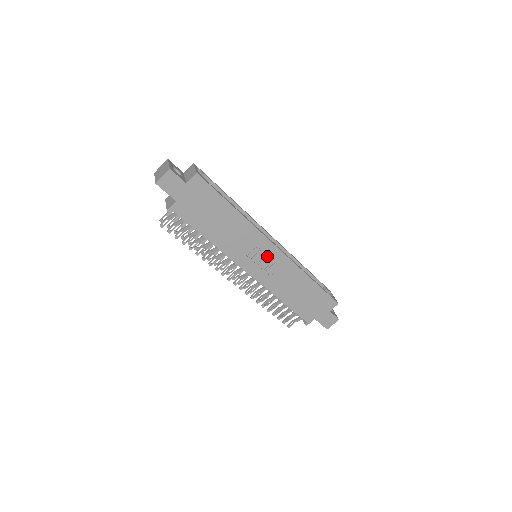
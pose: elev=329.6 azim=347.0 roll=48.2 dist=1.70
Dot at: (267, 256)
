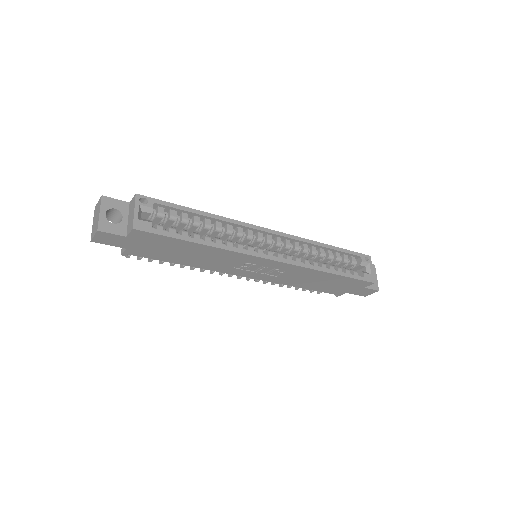
Dot at: (265, 266)
